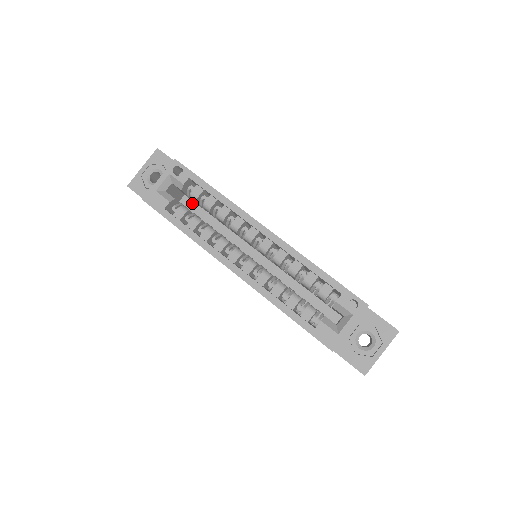
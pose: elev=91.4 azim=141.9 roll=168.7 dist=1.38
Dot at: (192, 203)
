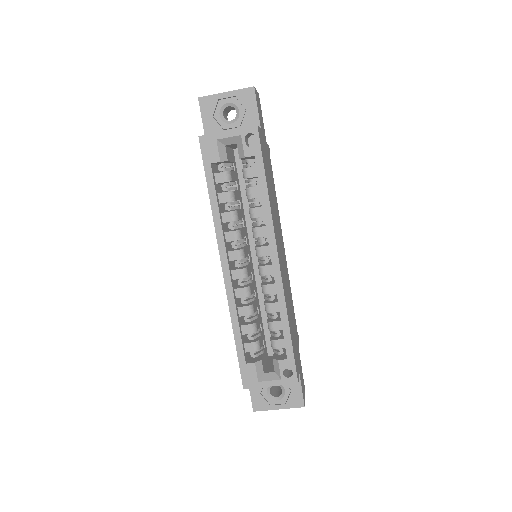
Dot at: occluded
